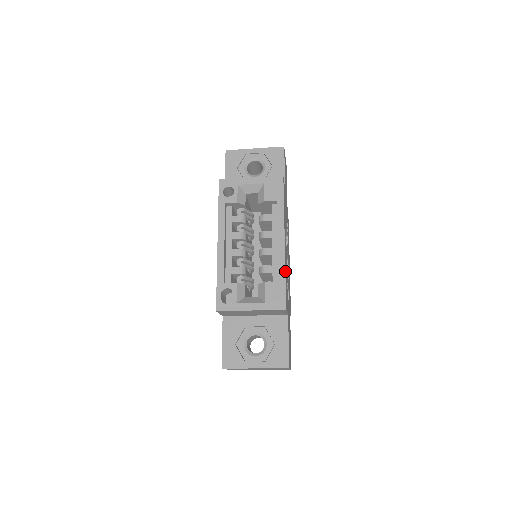
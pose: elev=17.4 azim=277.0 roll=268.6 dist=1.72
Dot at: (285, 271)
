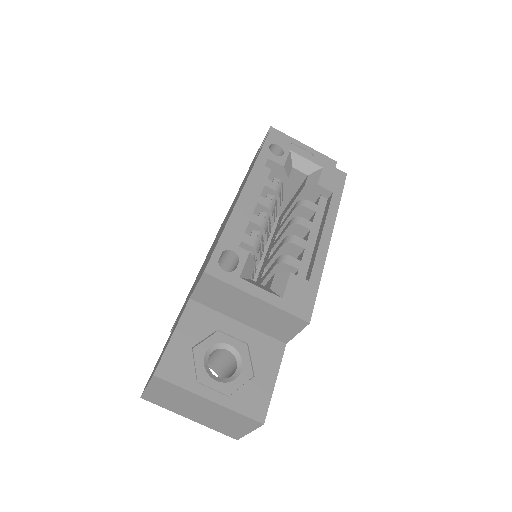
Dot at: (321, 274)
